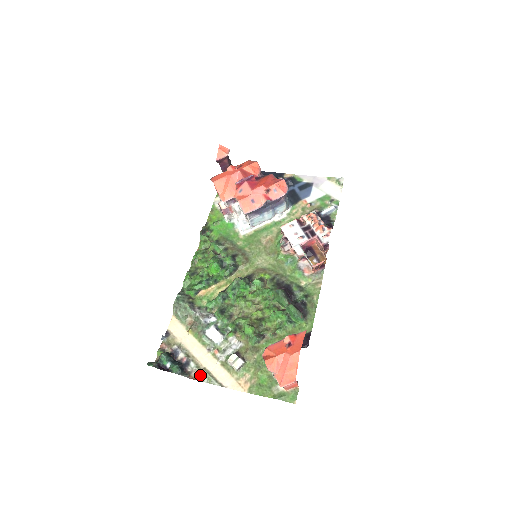
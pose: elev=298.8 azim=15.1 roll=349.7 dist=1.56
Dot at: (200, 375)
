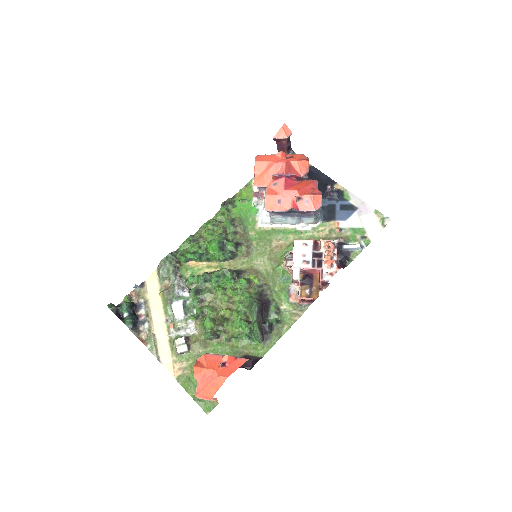
Dot at: (147, 339)
